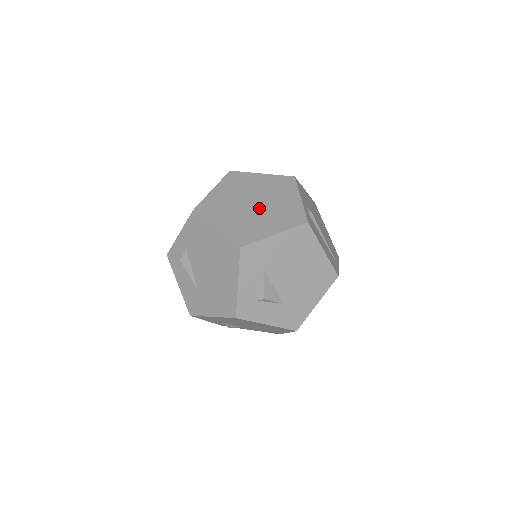
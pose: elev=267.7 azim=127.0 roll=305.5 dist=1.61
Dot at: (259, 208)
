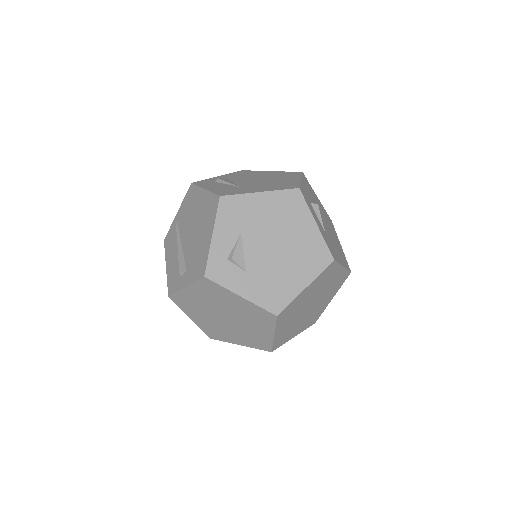
Dot at: occluded
